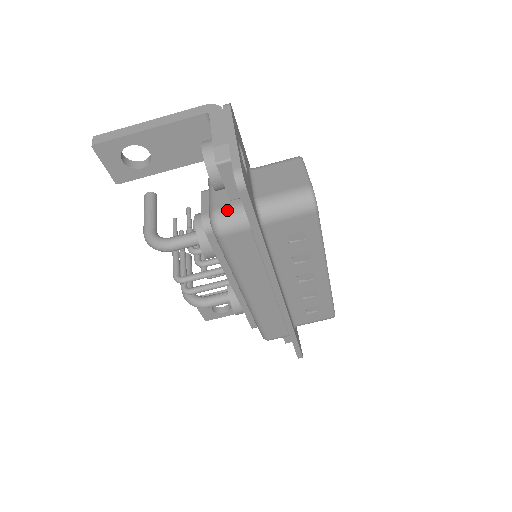
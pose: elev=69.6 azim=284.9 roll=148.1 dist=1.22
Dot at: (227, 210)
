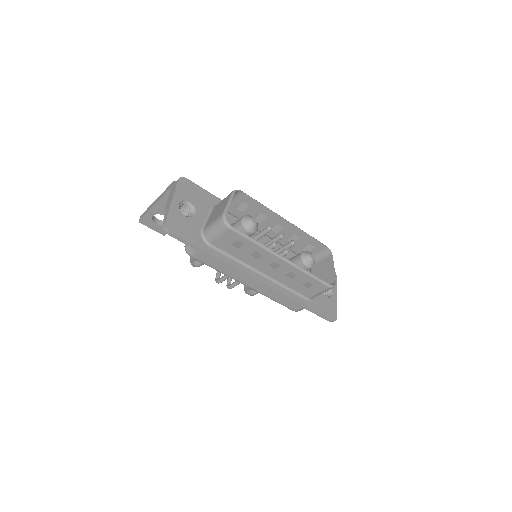
Dot at: occluded
